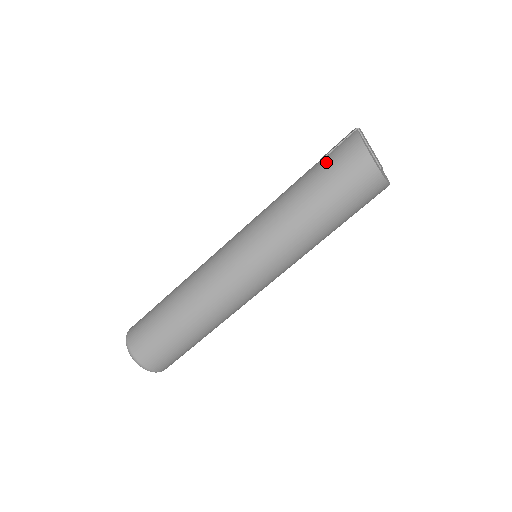
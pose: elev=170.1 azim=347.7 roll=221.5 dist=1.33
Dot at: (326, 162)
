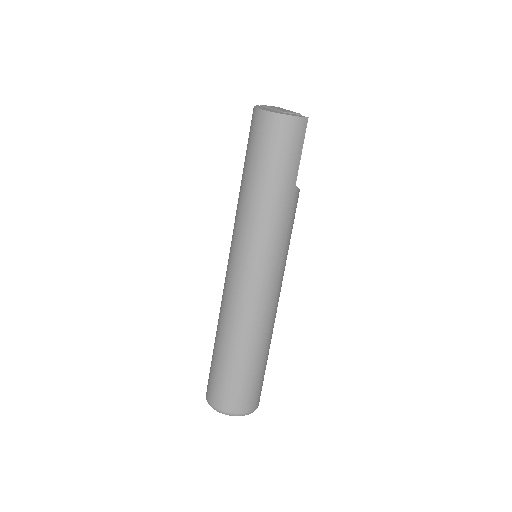
Dot at: occluded
